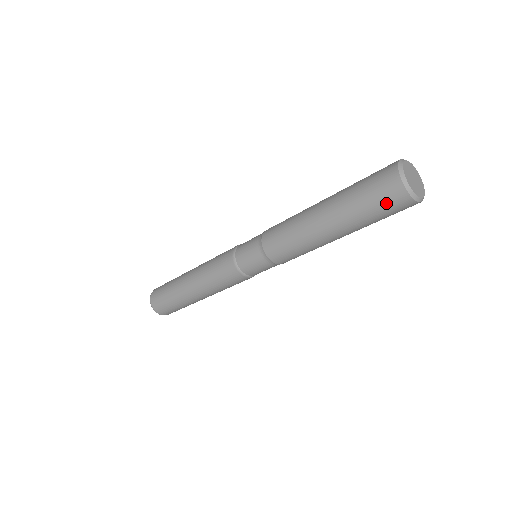
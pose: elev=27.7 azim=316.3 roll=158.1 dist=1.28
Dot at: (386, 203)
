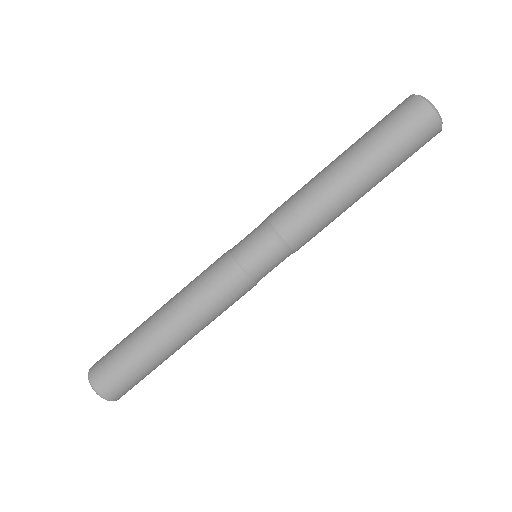
Dot at: (392, 111)
